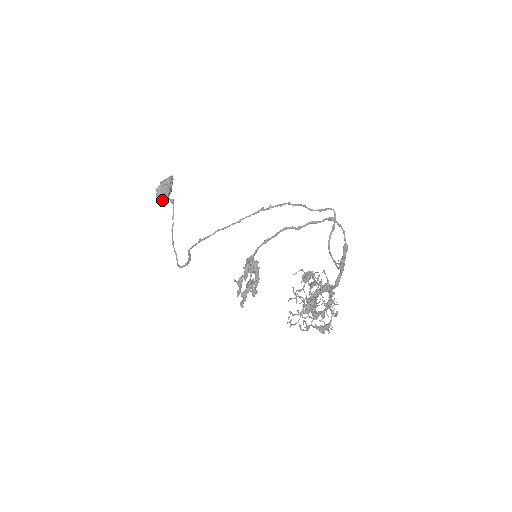
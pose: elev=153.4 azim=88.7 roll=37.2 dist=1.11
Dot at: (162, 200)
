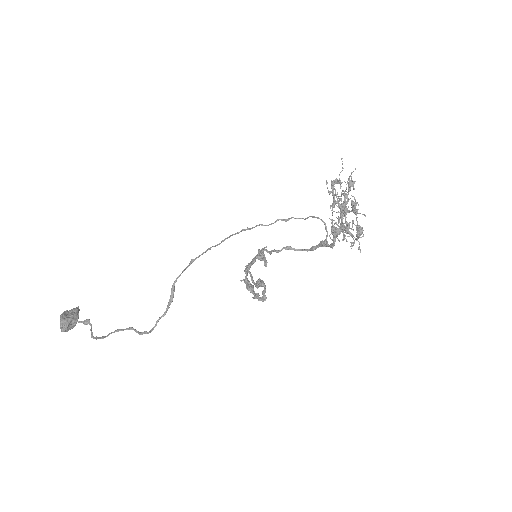
Dot at: (66, 329)
